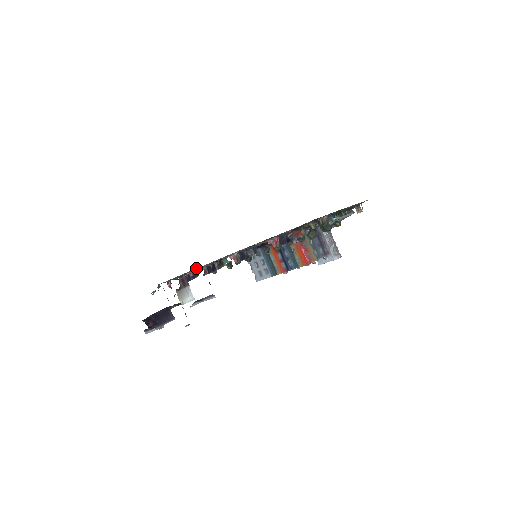
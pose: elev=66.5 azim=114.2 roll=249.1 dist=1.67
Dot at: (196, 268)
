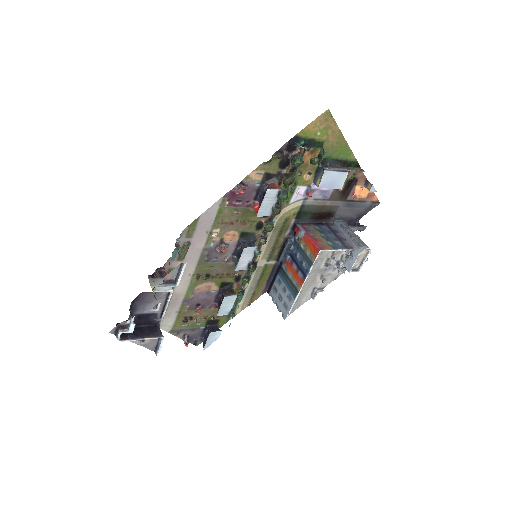
Dot at: occluded
